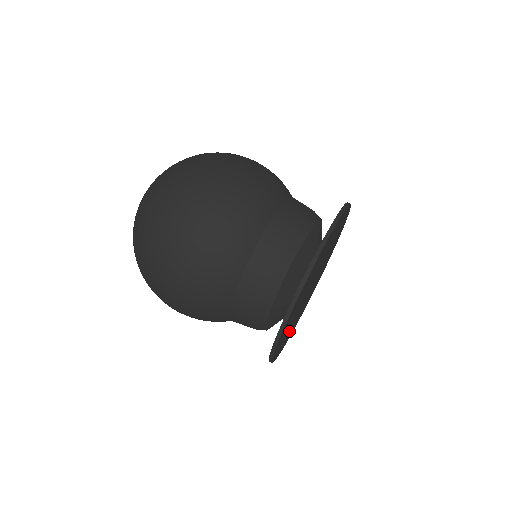
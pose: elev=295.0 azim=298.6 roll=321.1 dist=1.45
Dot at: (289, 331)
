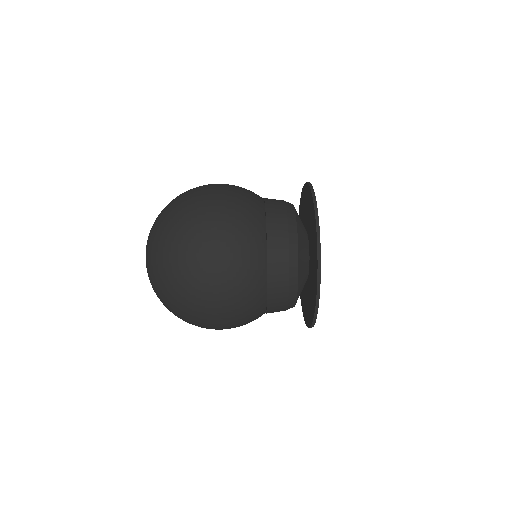
Dot at: occluded
